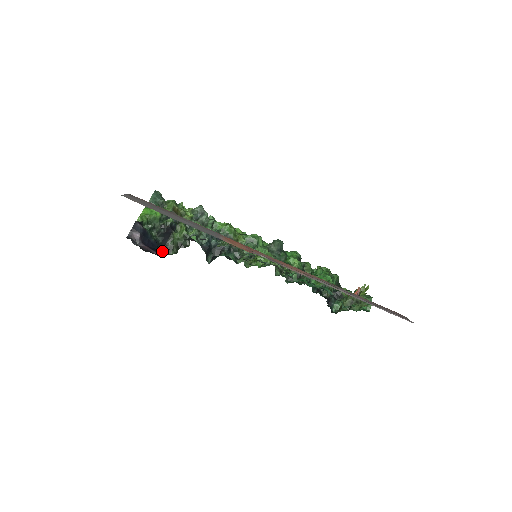
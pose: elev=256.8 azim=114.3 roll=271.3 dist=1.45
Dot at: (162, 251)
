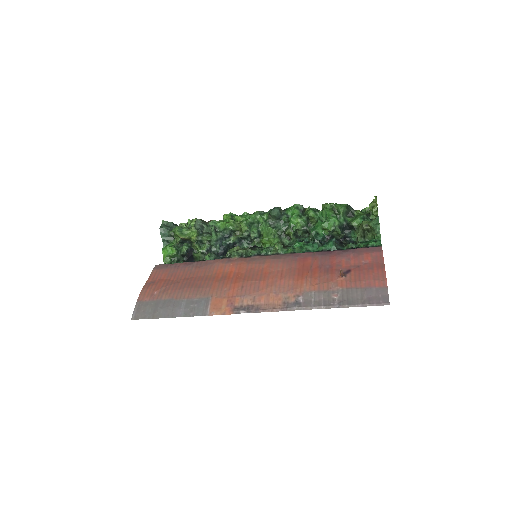
Dot at: occluded
